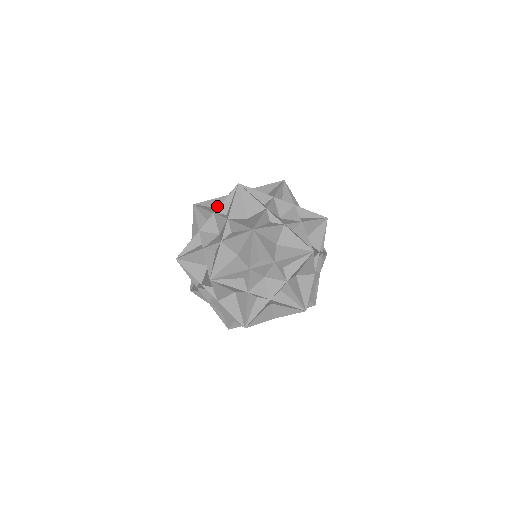
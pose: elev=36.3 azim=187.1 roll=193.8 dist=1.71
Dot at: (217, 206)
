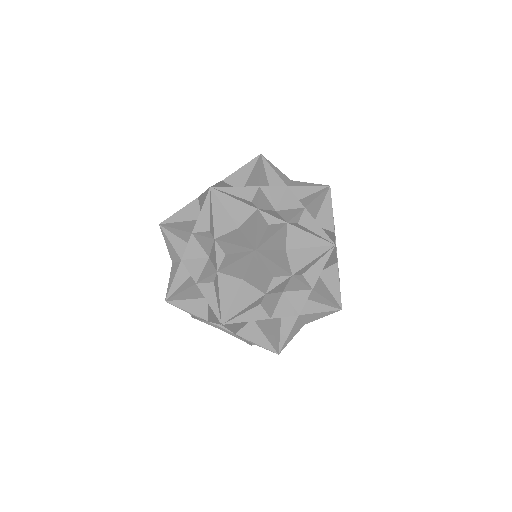
Dot at: (279, 247)
